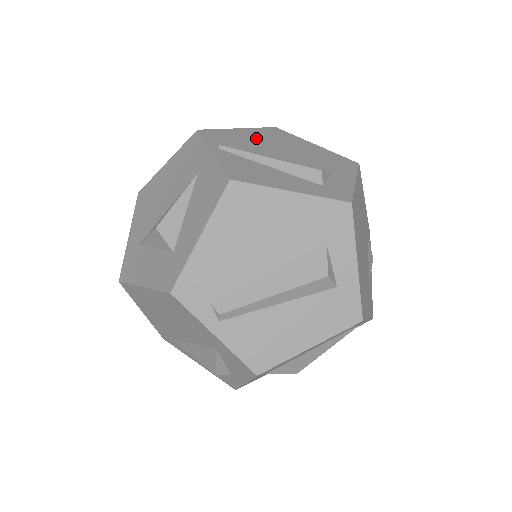
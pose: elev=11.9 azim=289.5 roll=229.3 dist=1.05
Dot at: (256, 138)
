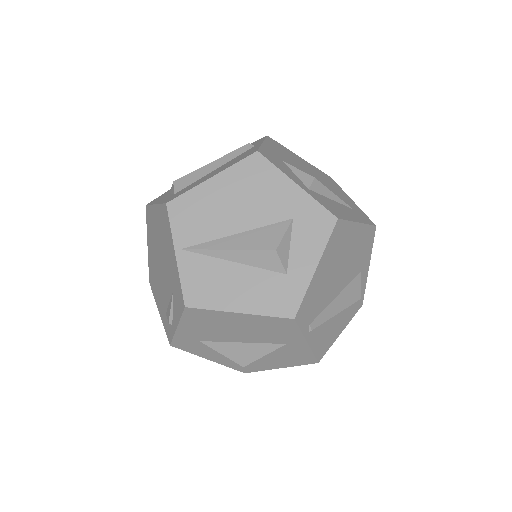
Dot at: (327, 274)
